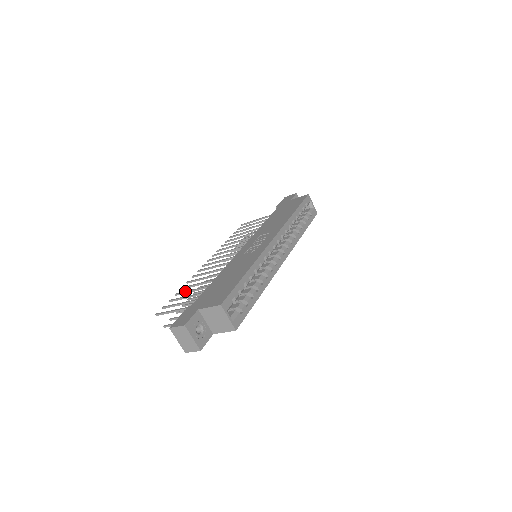
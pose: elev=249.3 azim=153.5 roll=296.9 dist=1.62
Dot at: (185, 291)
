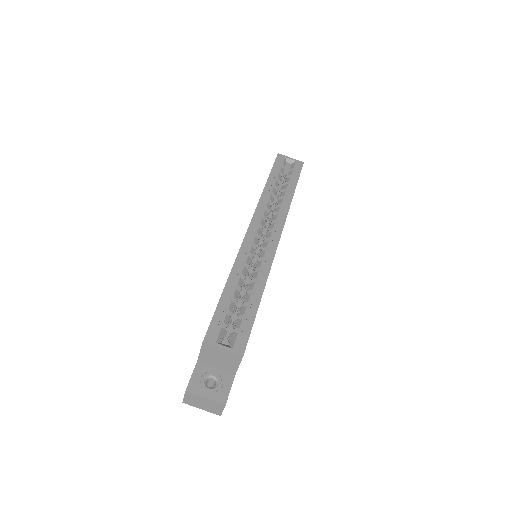
Dot at: occluded
